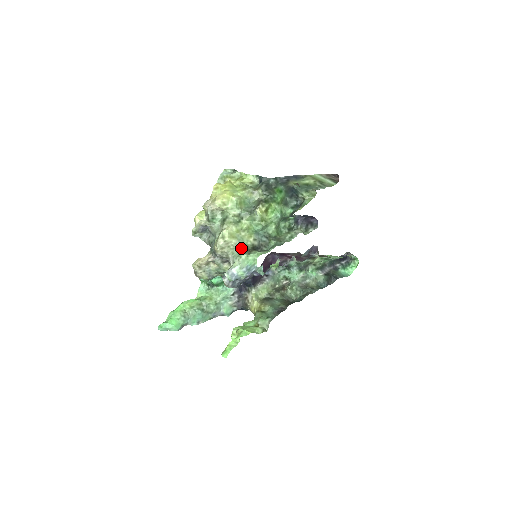
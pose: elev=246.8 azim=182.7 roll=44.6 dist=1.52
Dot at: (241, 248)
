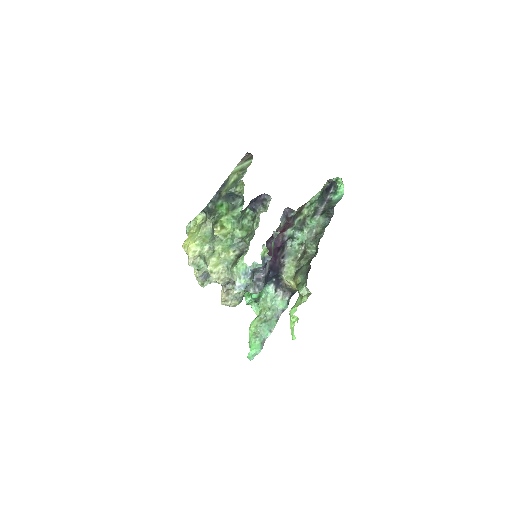
Dot at: (229, 266)
